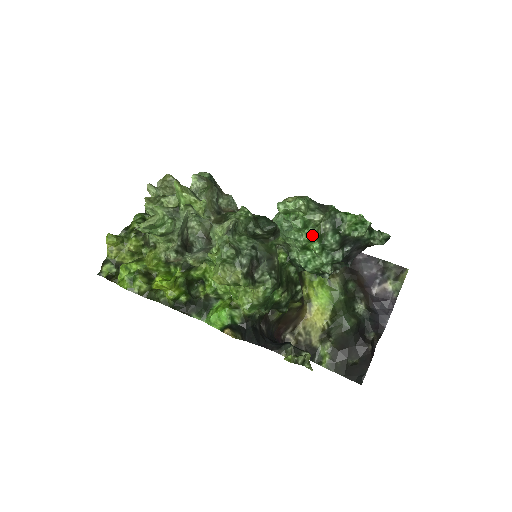
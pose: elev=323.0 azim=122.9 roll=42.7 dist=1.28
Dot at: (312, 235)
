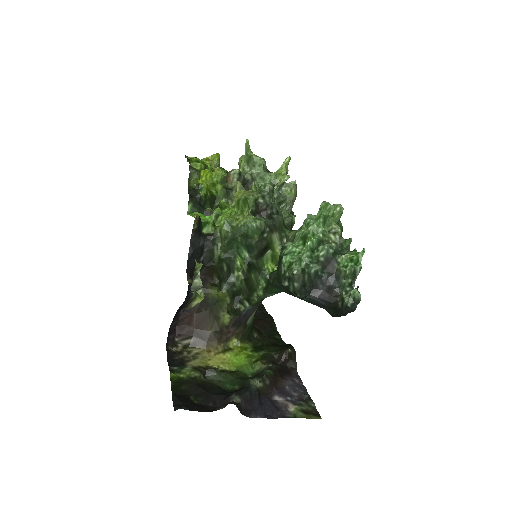
Dot at: (320, 231)
